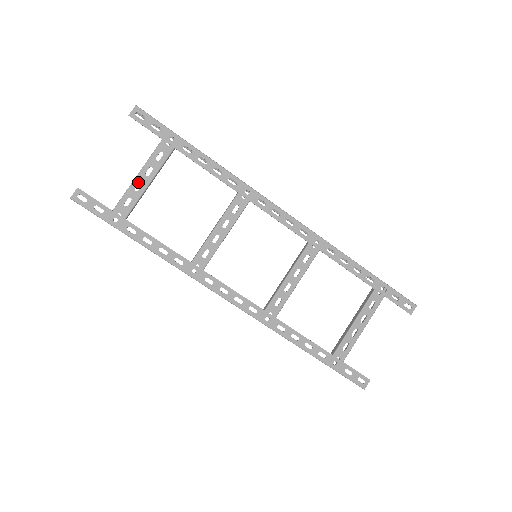
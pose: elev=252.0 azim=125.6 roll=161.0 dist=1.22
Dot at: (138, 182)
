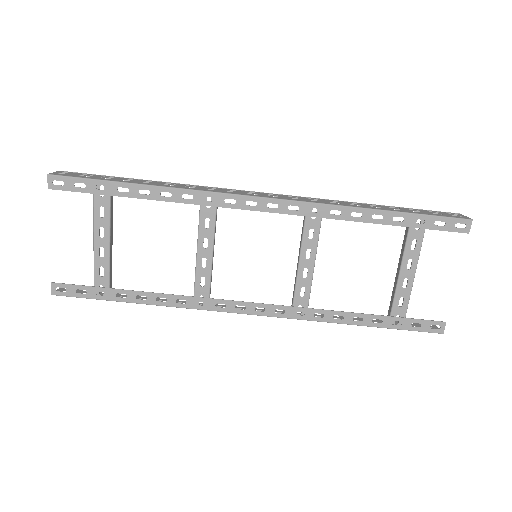
Dot at: (98, 248)
